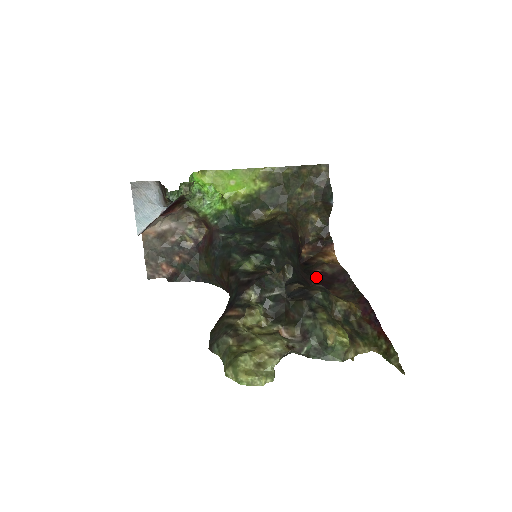
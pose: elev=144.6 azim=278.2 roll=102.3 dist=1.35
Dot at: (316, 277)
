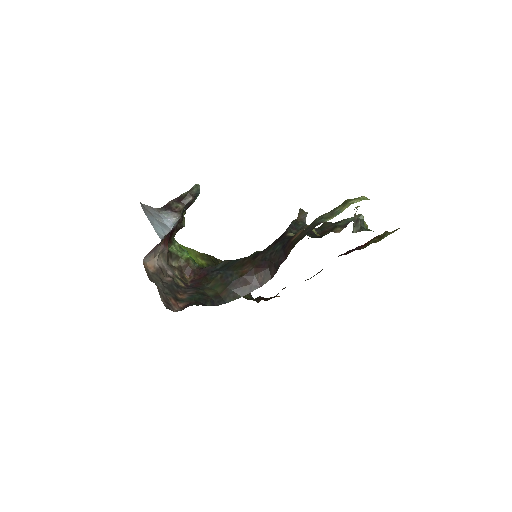
Dot at: occluded
